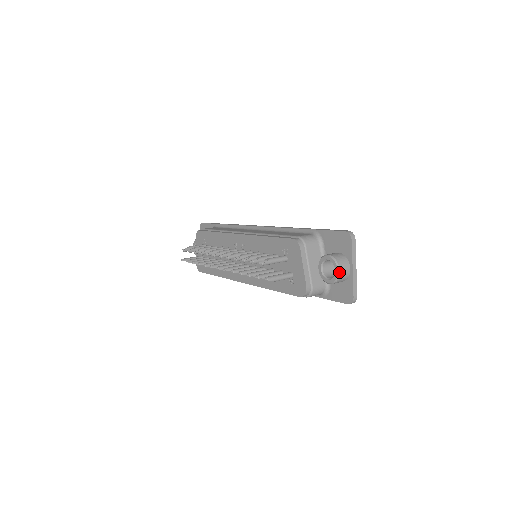
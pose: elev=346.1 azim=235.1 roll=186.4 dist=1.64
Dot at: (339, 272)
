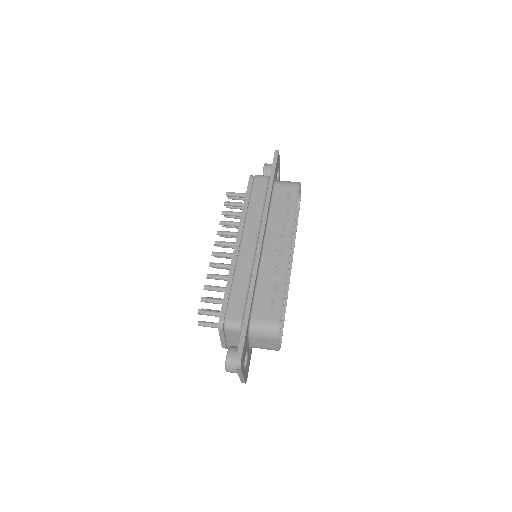
Dot at: (226, 371)
